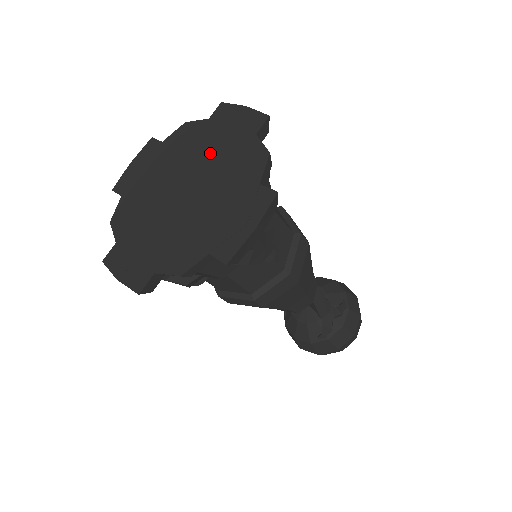
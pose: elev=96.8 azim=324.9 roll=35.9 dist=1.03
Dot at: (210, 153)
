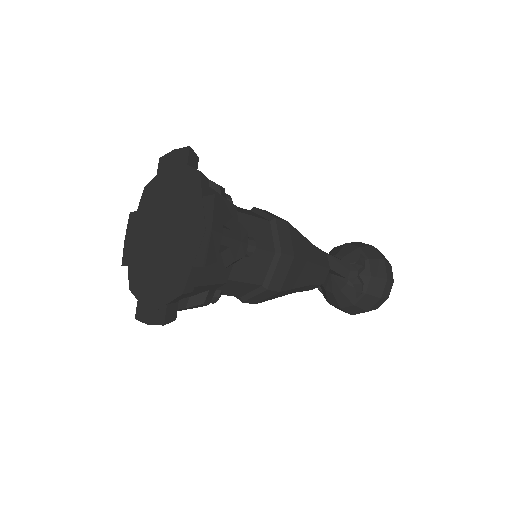
Dot at: (166, 197)
